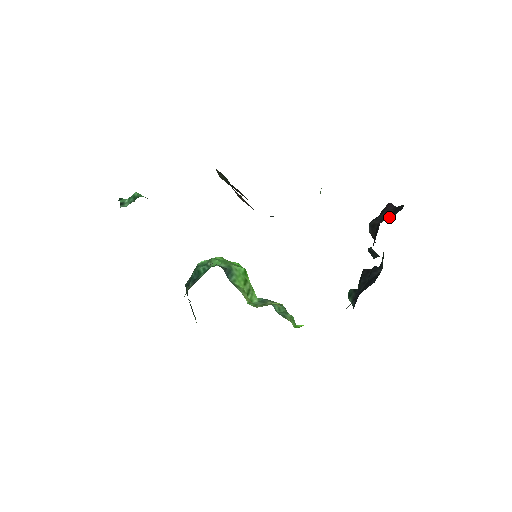
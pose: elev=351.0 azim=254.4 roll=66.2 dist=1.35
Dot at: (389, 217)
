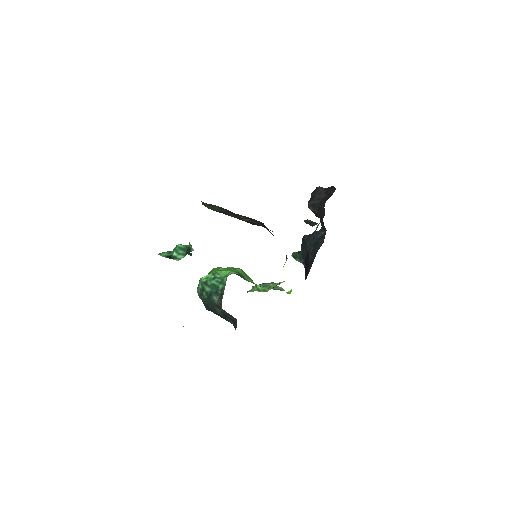
Dot at: (328, 197)
